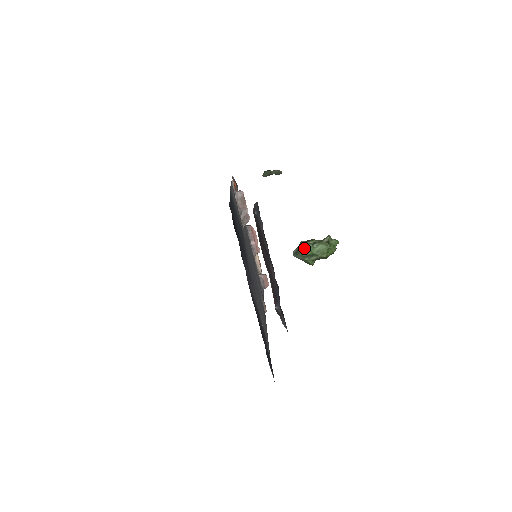
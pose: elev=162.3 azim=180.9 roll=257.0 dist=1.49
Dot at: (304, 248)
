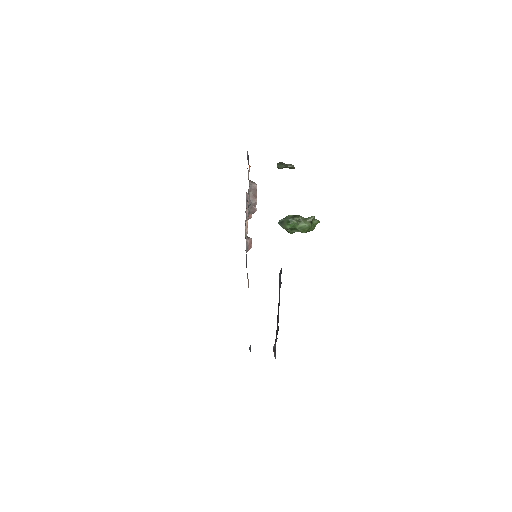
Dot at: (290, 224)
